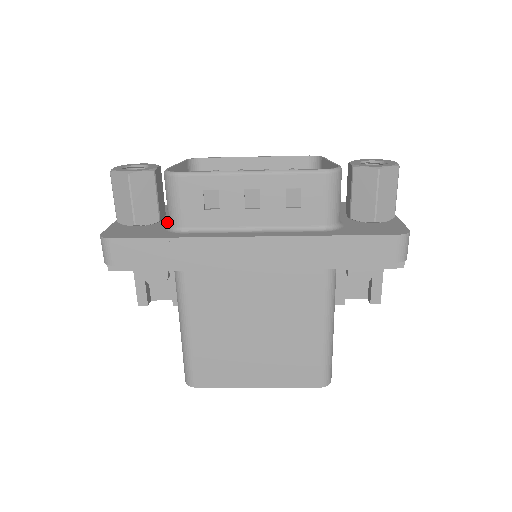
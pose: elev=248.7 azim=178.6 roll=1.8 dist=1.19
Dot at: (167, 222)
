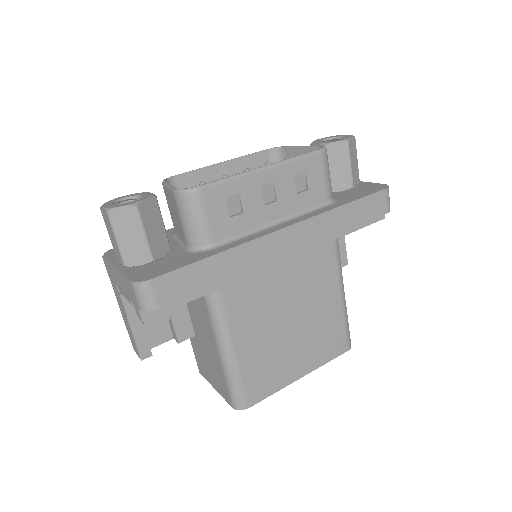
Dot at: (177, 248)
